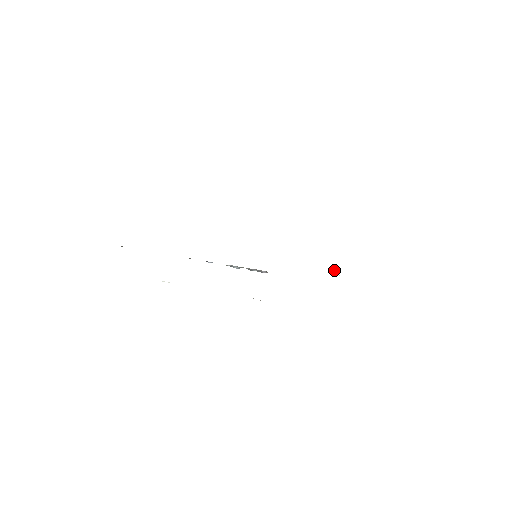
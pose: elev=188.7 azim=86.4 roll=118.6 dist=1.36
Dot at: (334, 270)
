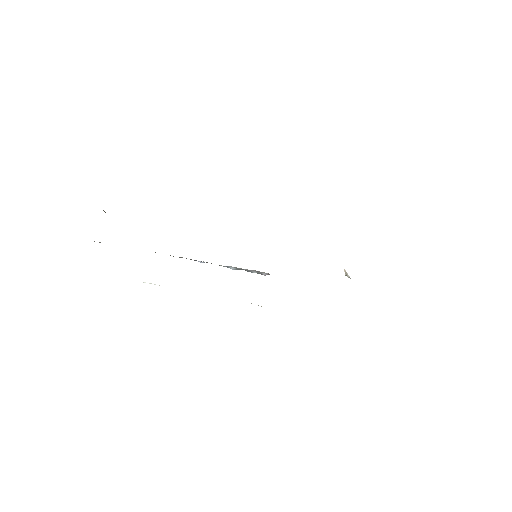
Dot at: (346, 273)
